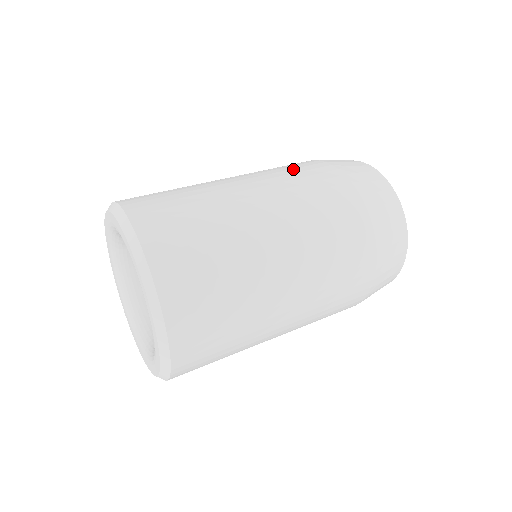
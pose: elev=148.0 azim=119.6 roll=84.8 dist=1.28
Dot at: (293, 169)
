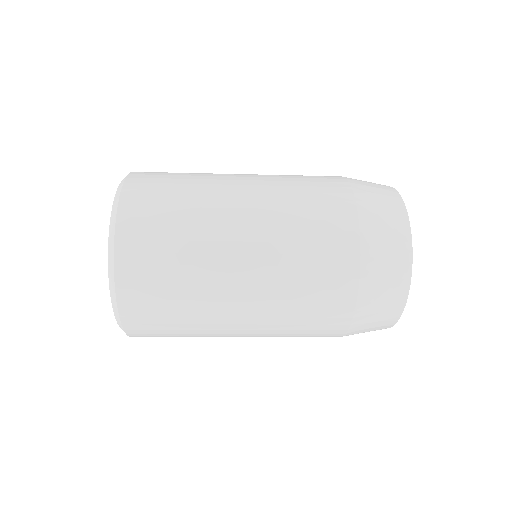
Dot at: occluded
